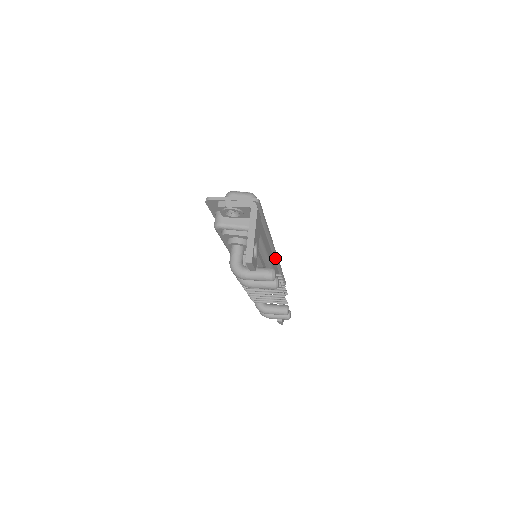
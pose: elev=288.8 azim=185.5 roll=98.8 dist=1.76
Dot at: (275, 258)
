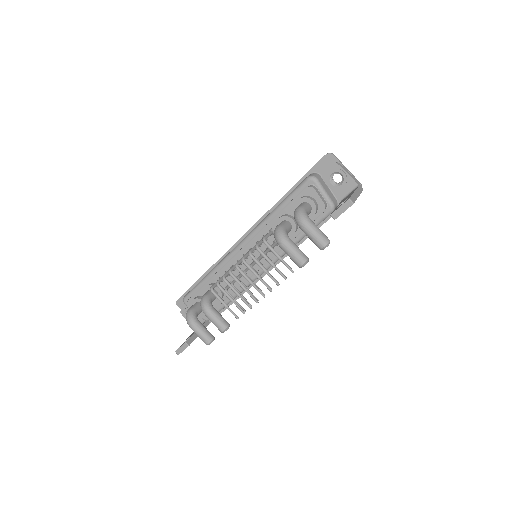
Dot at: occluded
